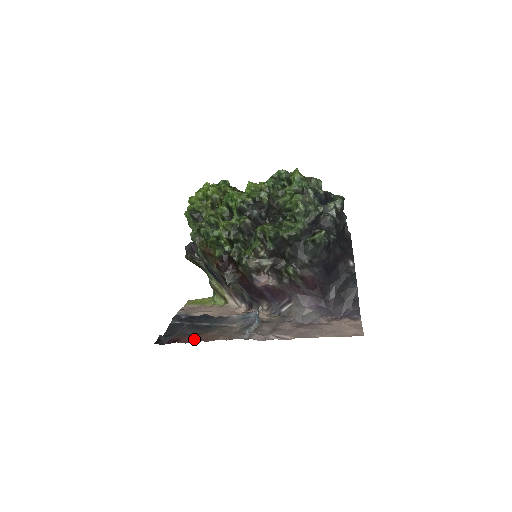
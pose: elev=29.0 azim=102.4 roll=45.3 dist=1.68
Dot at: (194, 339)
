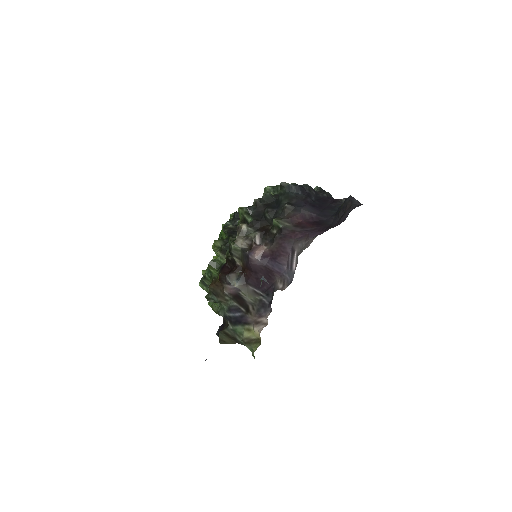
Dot at: occluded
